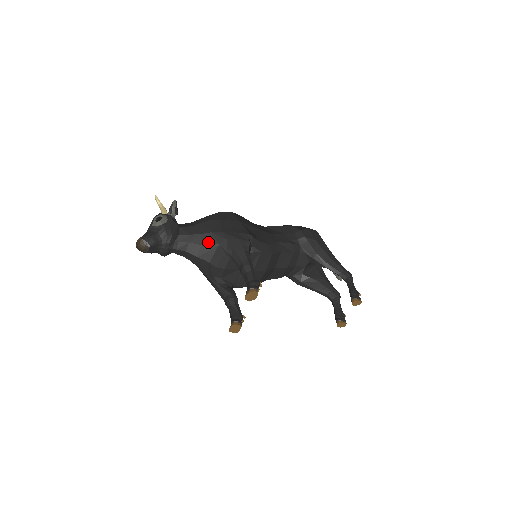
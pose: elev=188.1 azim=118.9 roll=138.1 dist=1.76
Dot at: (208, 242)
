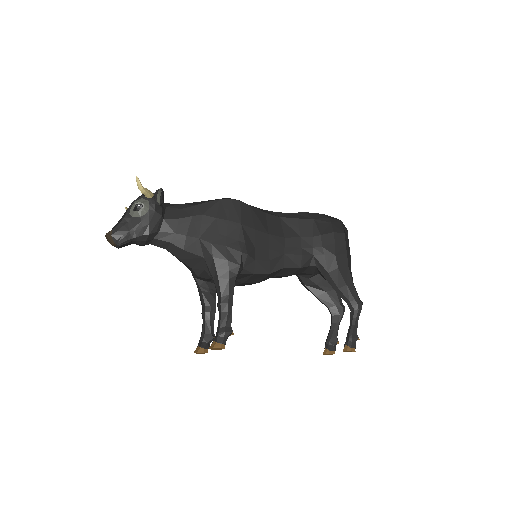
Dot at: (192, 250)
